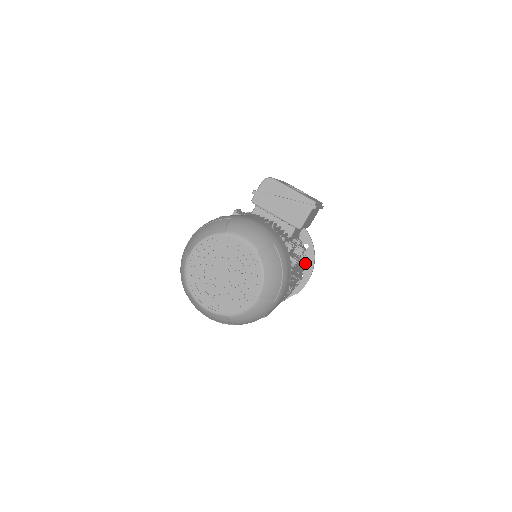
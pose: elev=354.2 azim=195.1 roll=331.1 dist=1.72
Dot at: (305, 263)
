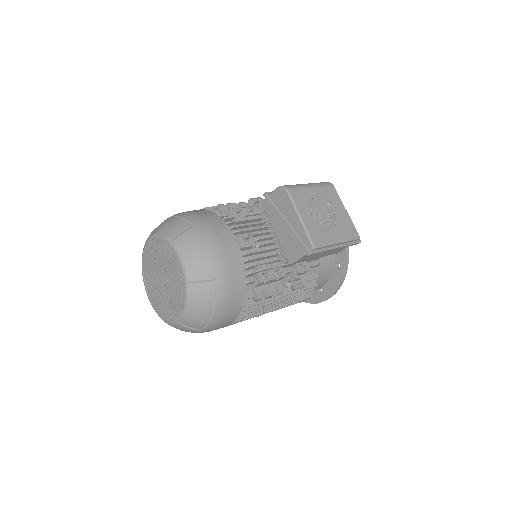
Dot at: (330, 281)
